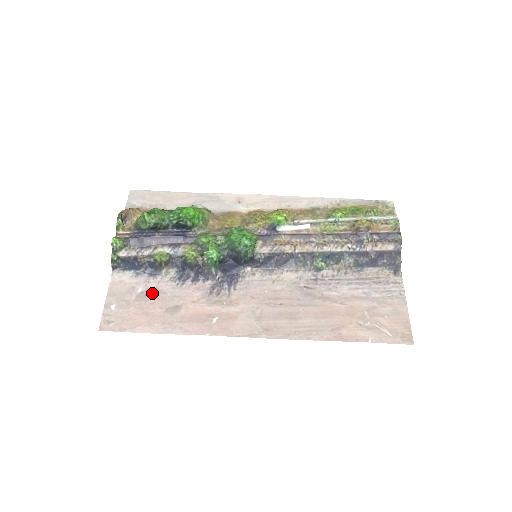
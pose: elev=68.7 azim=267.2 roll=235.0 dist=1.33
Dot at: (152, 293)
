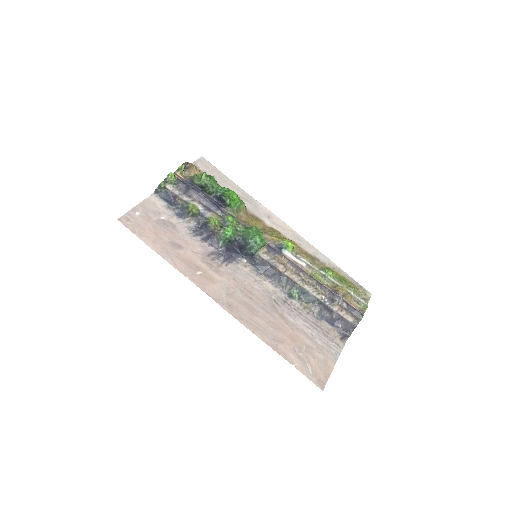
Dot at: (170, 225)
